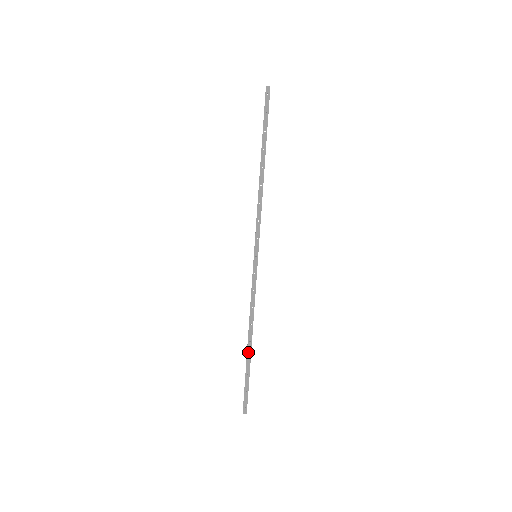
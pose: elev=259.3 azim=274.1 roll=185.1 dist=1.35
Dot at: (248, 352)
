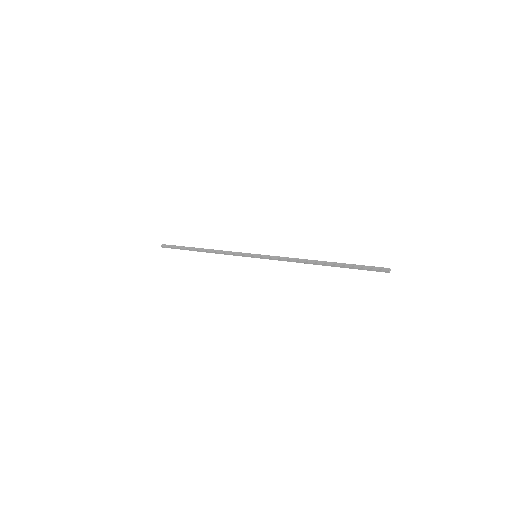
Dot at: (195, 250)
